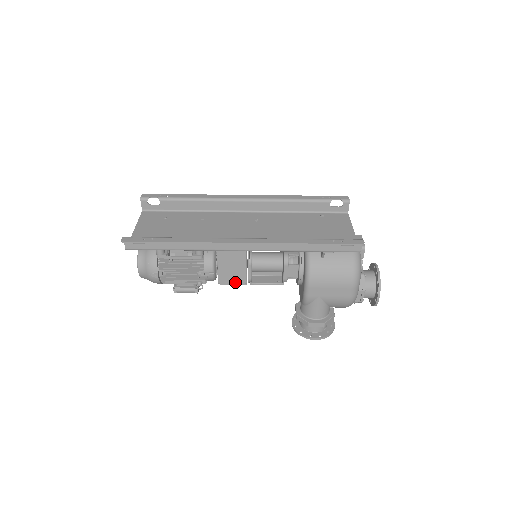
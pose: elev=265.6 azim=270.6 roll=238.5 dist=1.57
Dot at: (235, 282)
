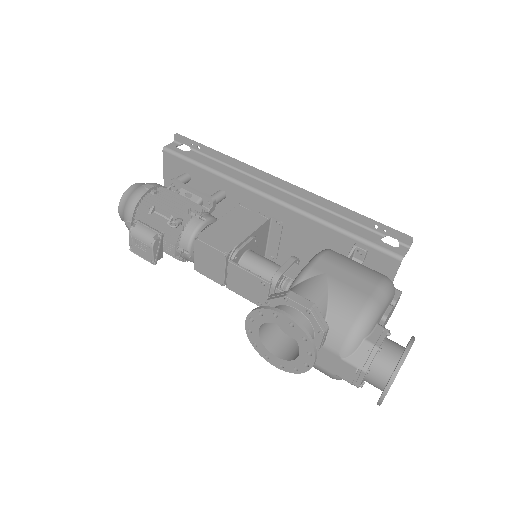
Dot at: (216, 245)
